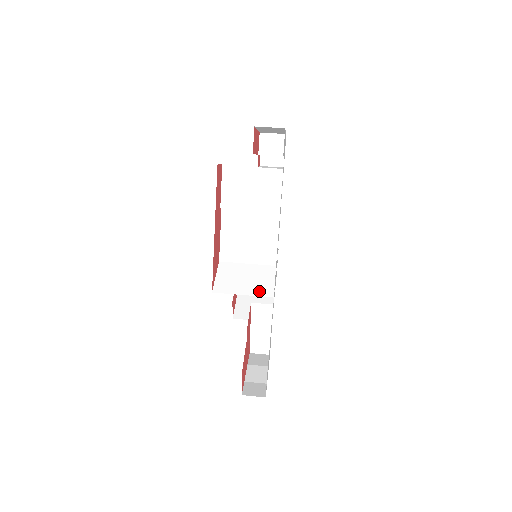
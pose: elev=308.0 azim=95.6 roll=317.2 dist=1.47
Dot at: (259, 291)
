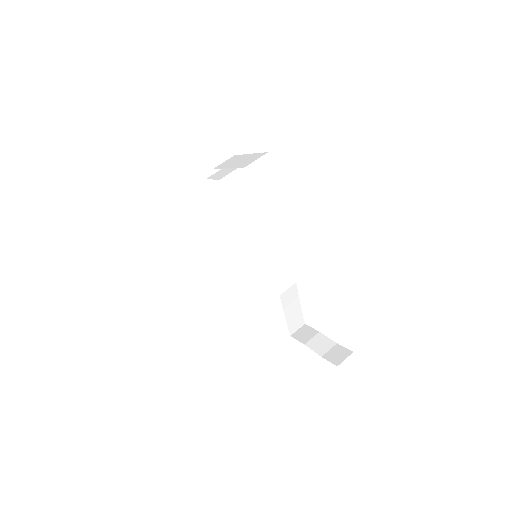
Dot at: (281, 281)
